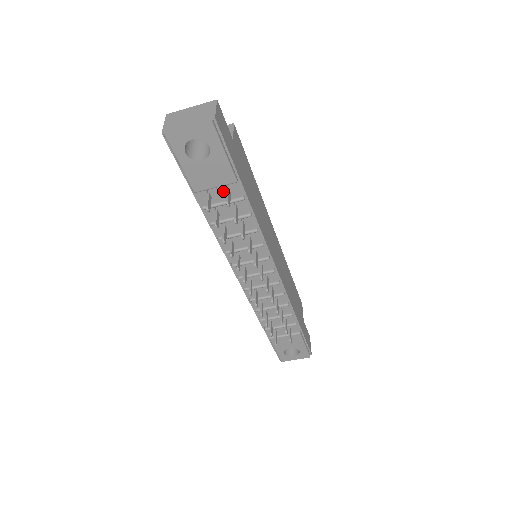
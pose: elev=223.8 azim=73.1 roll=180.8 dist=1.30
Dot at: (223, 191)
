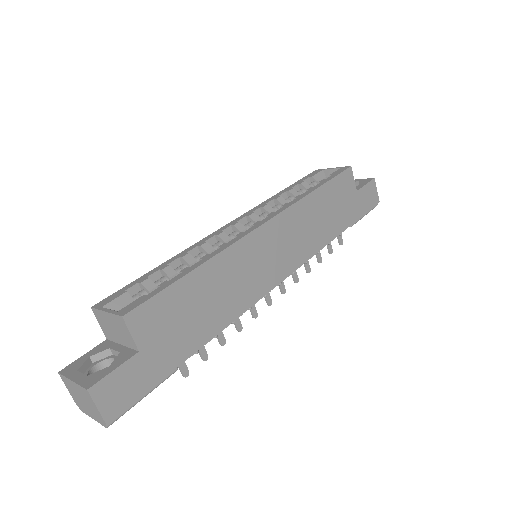
Dot at: occluded
